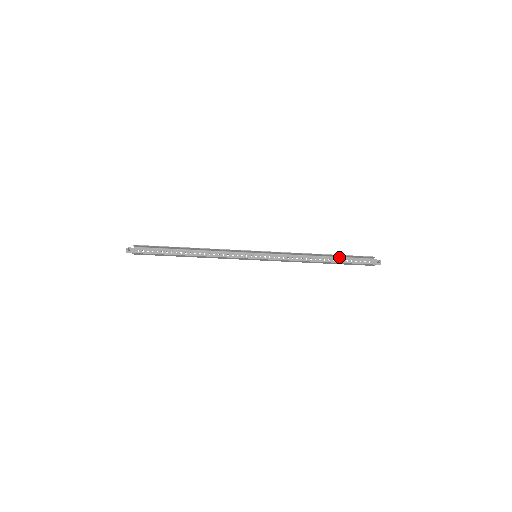
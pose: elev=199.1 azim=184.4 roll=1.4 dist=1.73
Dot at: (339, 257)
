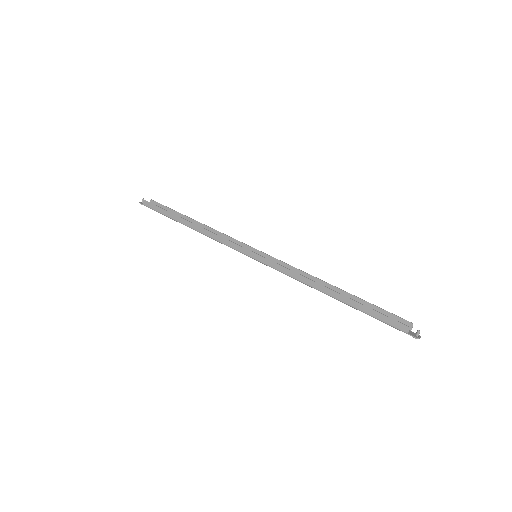
Dot at: occluded
